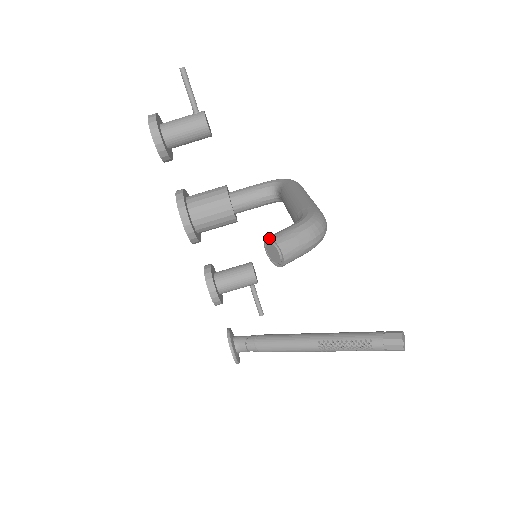
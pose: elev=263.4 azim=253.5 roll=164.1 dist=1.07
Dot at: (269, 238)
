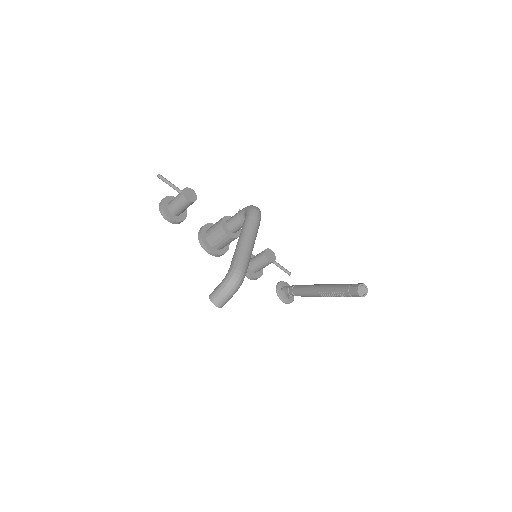
Dot at: (209, 297)
